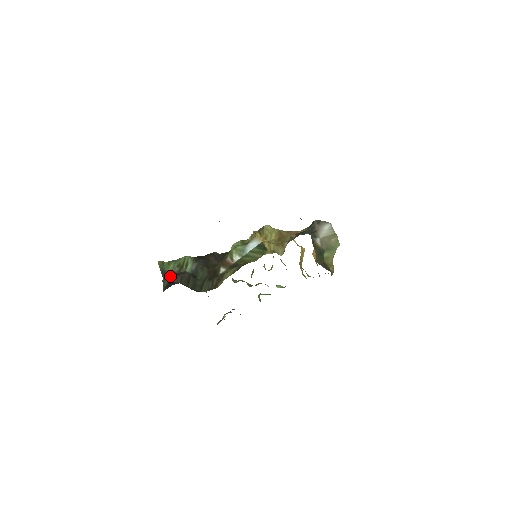
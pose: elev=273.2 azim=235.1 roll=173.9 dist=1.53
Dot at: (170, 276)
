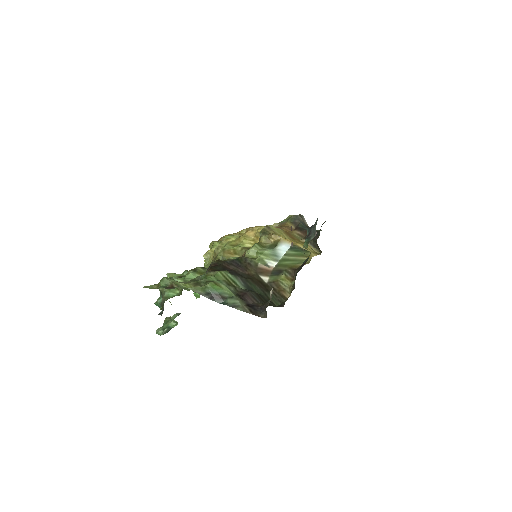
Dot at: (240, 298)
